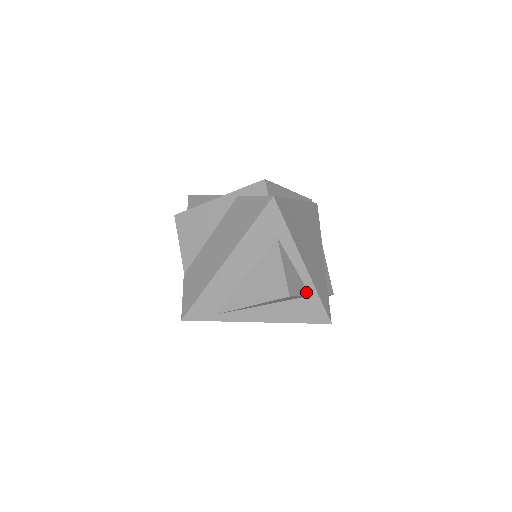
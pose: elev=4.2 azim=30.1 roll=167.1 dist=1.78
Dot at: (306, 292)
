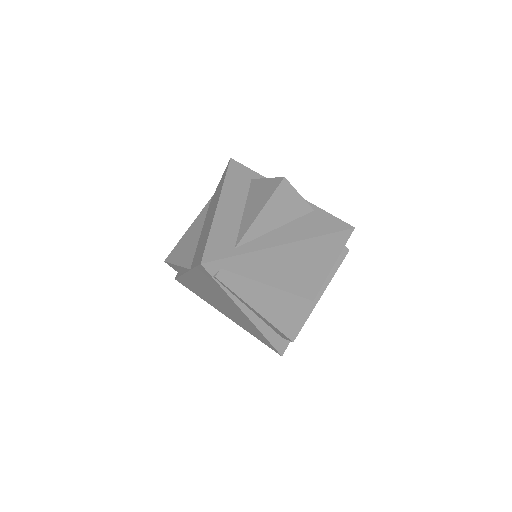
Dot at: (306, 205)
